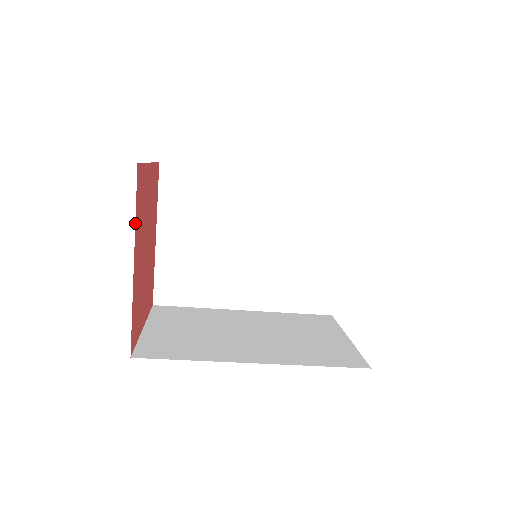
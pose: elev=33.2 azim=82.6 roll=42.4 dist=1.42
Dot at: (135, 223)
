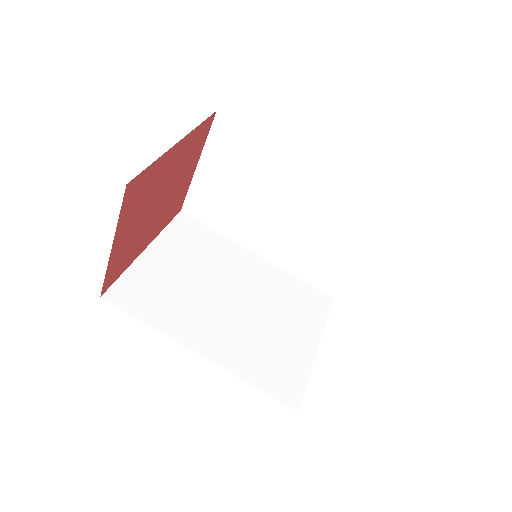
Dot at: (196, 128)
